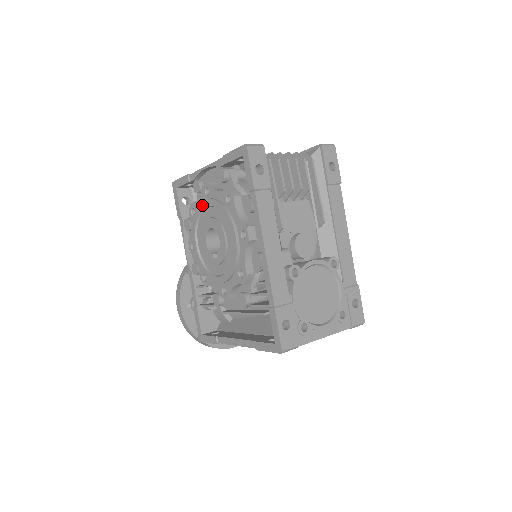
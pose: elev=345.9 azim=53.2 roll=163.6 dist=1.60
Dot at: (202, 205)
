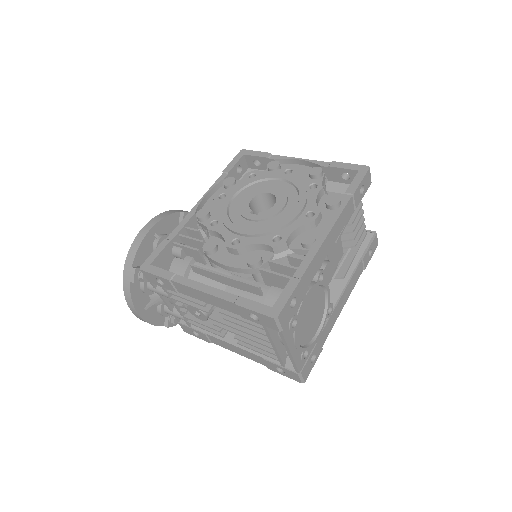
Dot at: (275, 175)
